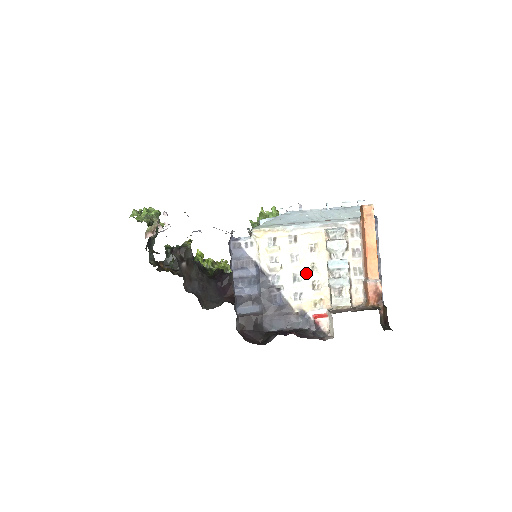
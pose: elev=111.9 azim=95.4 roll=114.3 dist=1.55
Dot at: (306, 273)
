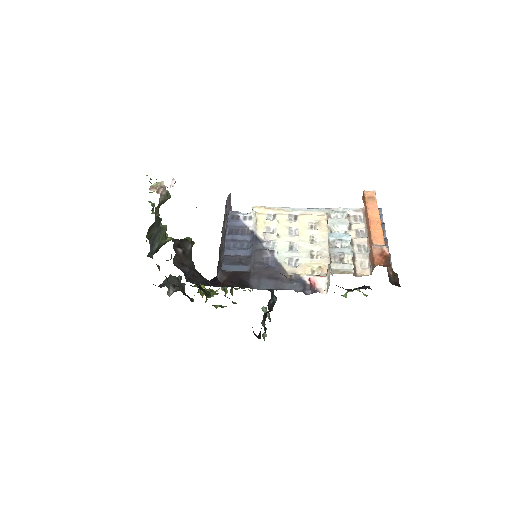
Dot at: (304, 243)
